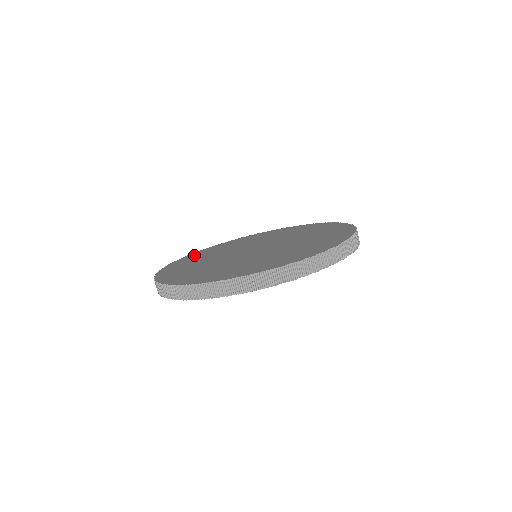
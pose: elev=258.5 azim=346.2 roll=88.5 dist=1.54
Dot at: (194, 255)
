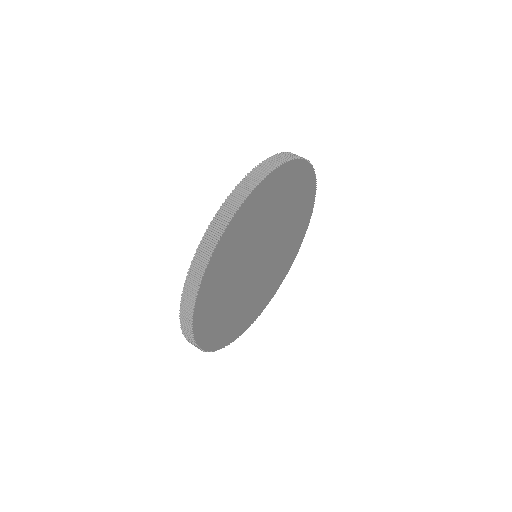
Dot at: occluded
